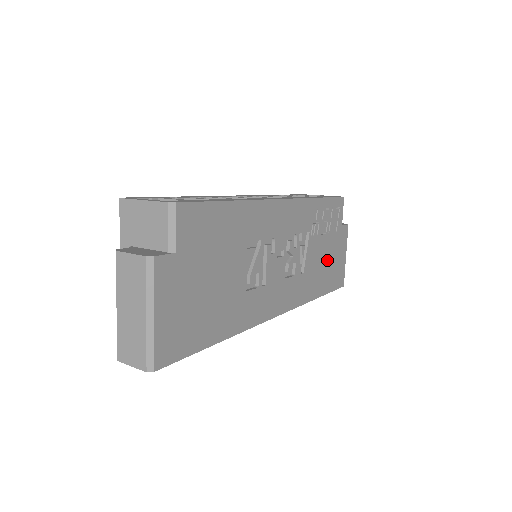
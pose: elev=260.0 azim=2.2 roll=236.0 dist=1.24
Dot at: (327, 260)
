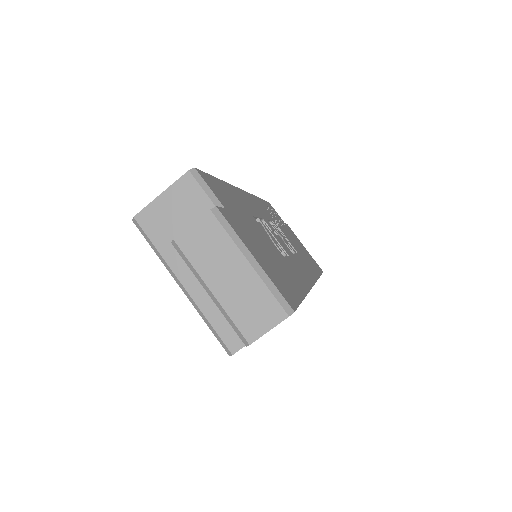
Dot at: (300, 248)
